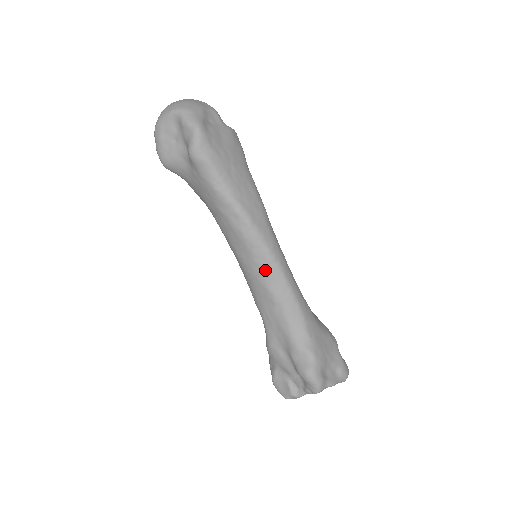
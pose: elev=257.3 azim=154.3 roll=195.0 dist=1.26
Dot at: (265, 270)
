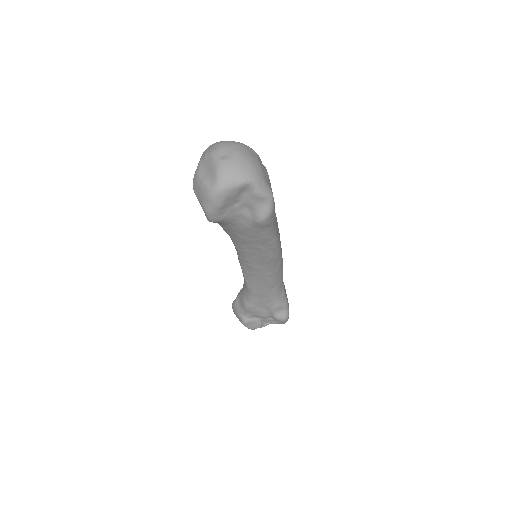
Dot at: (274, 272)
